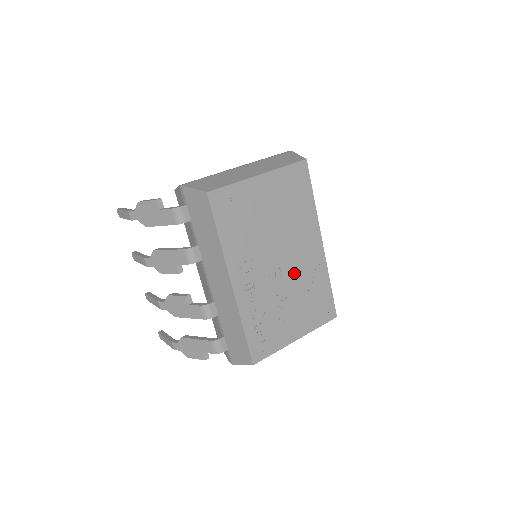
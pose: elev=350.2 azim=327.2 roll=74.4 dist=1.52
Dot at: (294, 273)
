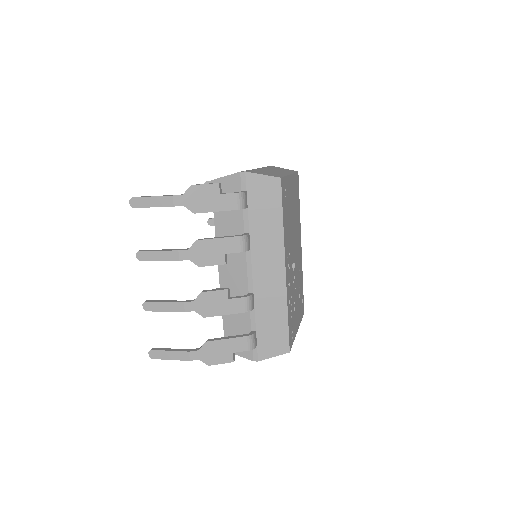
Dot at: (297, 268)
